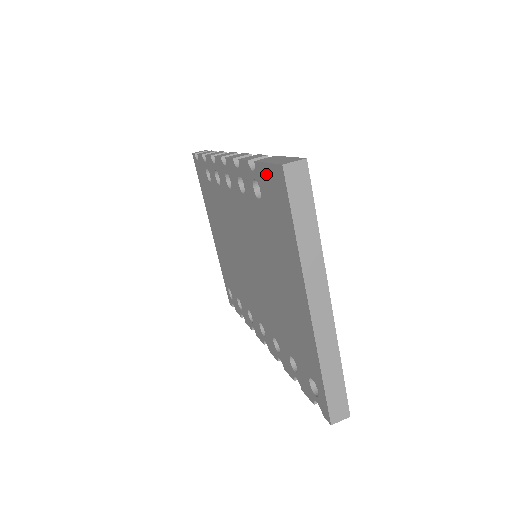
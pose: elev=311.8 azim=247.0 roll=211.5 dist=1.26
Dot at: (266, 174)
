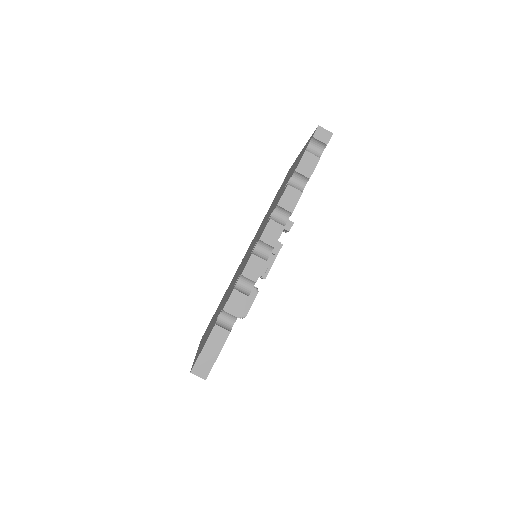
Dot at: occluded
